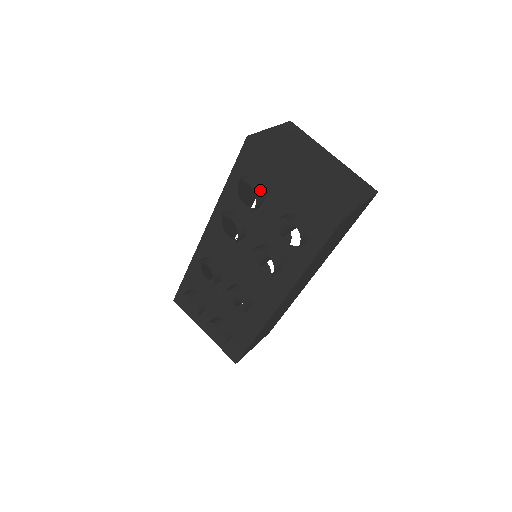
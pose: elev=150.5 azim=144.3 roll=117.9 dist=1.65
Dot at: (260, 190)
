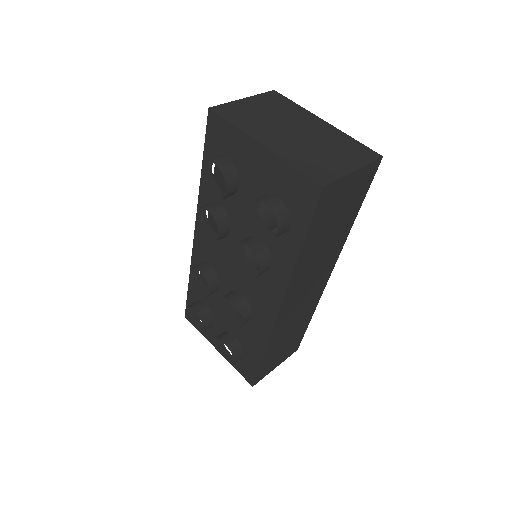
Dot at: (231, 170)
